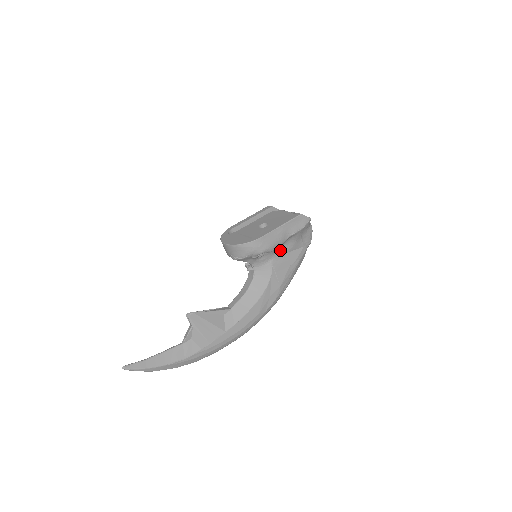
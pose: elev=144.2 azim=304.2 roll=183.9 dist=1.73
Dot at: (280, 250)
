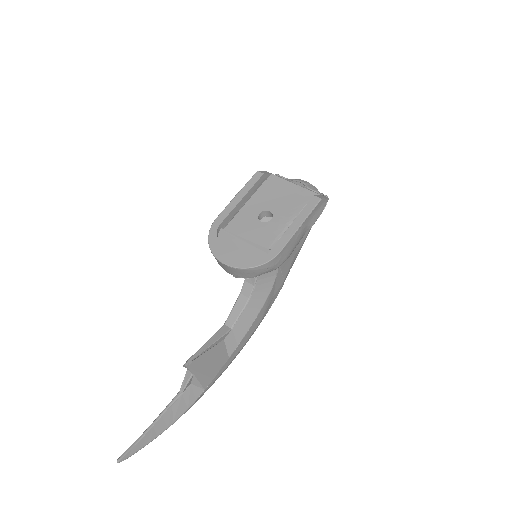
Dot at: occluded
